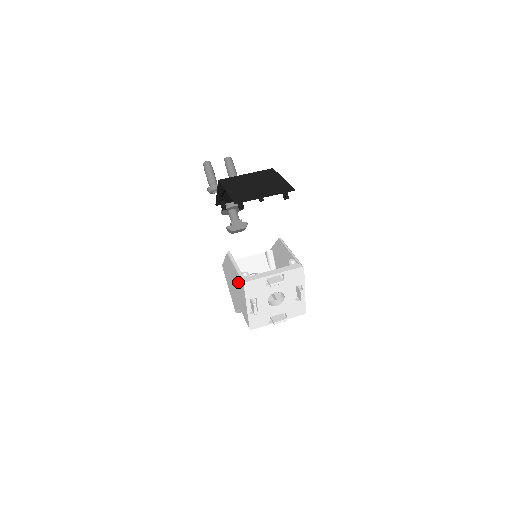
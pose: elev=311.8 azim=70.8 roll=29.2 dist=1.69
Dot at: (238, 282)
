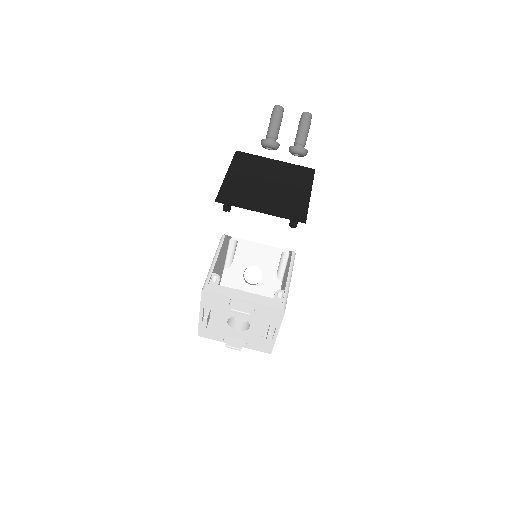
Dot at: occluded
